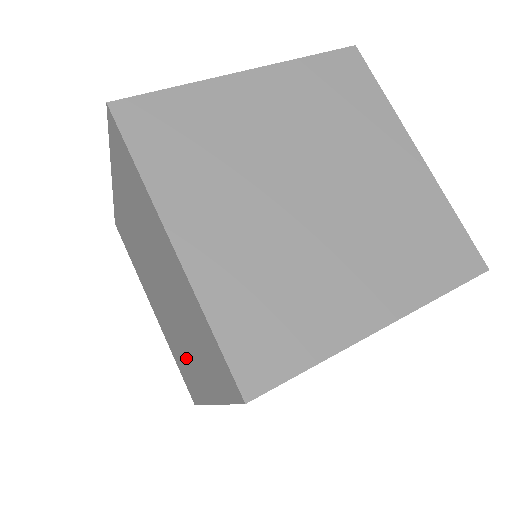
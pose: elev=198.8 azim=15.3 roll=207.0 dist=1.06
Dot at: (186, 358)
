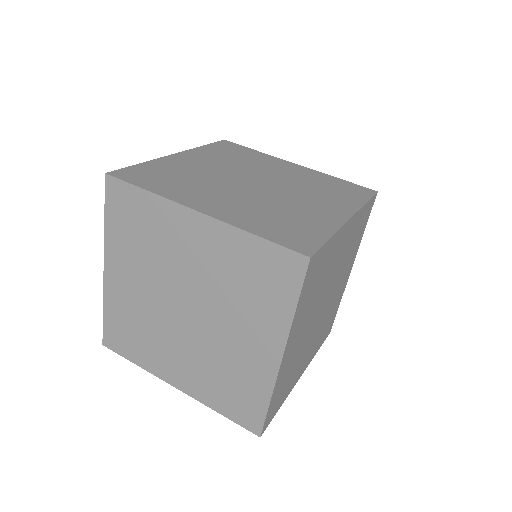
Dot at: occluded
